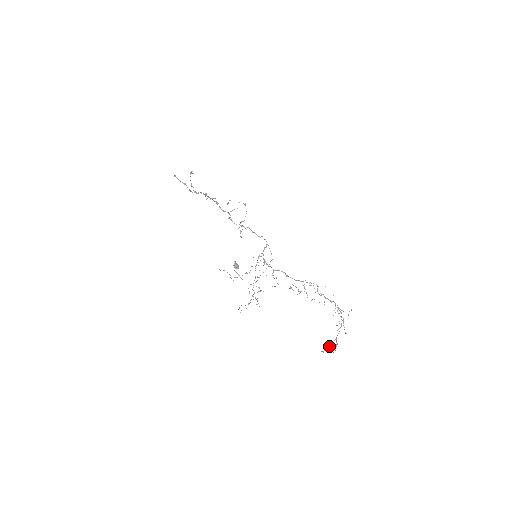
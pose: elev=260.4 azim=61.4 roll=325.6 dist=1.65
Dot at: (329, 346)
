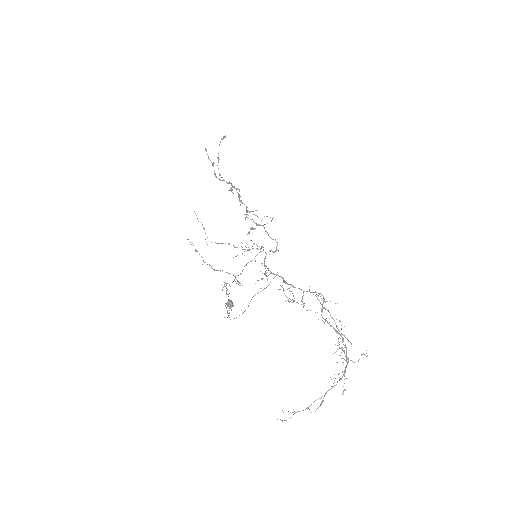
Dot at: occluded
